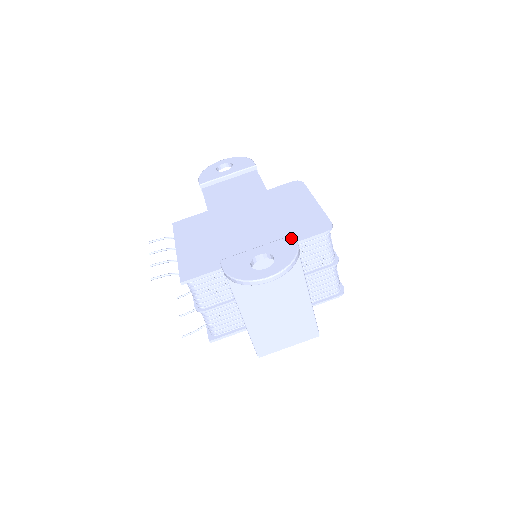
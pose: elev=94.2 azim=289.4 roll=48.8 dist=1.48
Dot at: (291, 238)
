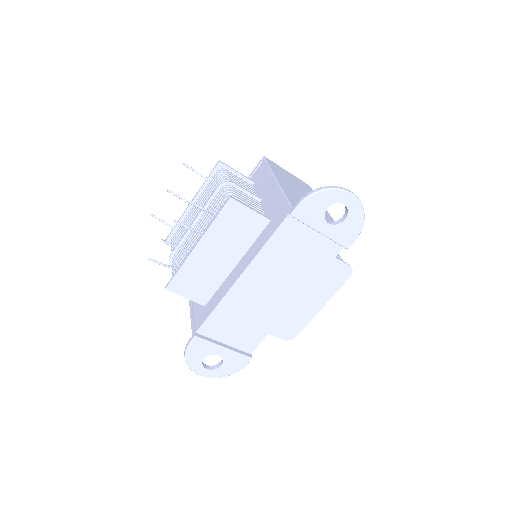
Dot at: (247, 361)
